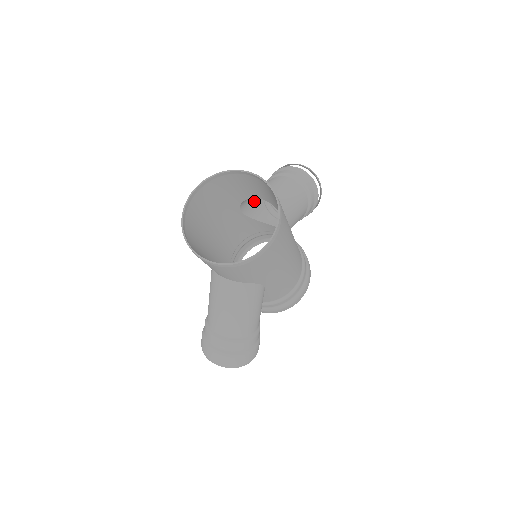
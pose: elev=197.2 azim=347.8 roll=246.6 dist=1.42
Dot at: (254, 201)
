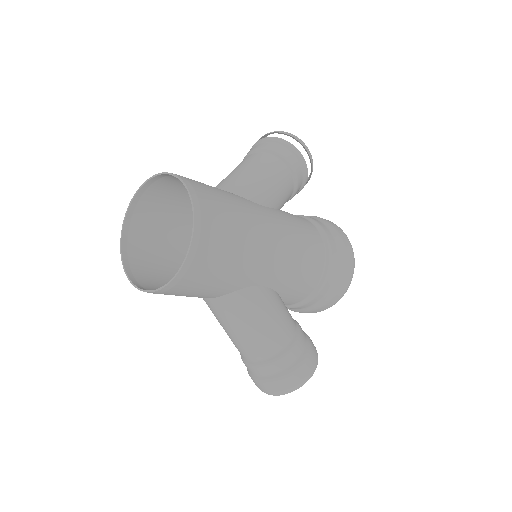
Dot at: occluded
